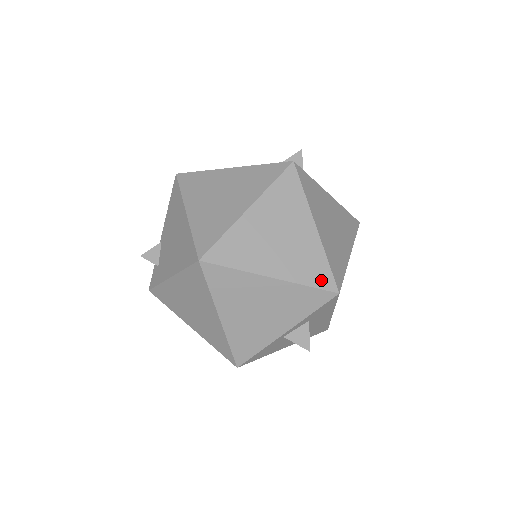
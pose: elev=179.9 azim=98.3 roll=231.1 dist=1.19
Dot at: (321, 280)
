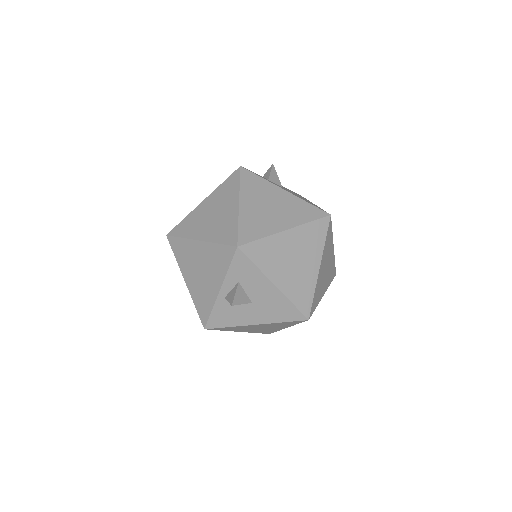
Dot at: (228, 239)
